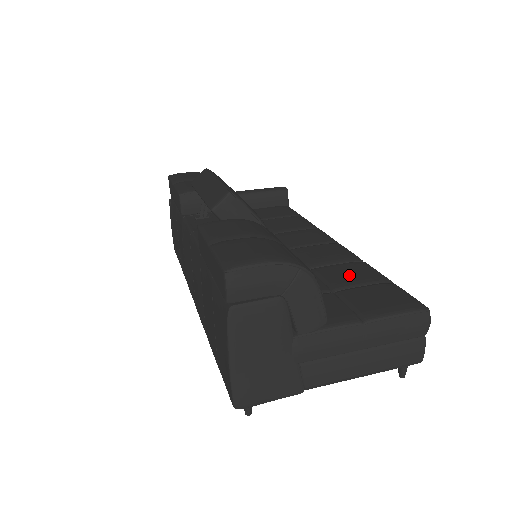
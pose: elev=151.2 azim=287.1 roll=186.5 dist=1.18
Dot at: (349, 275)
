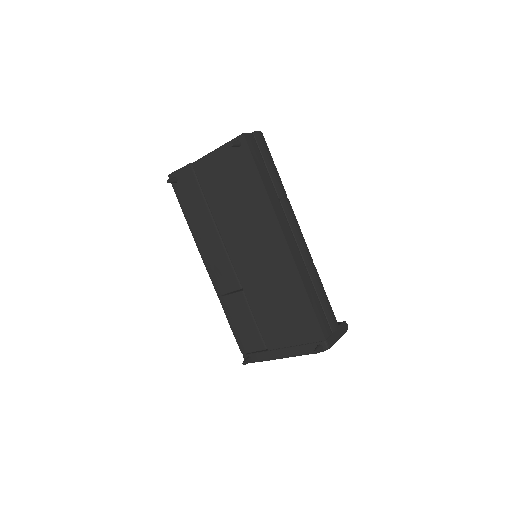
Dot at: occluded
